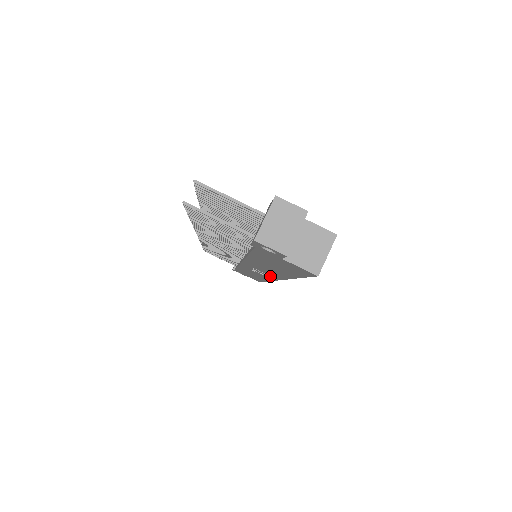
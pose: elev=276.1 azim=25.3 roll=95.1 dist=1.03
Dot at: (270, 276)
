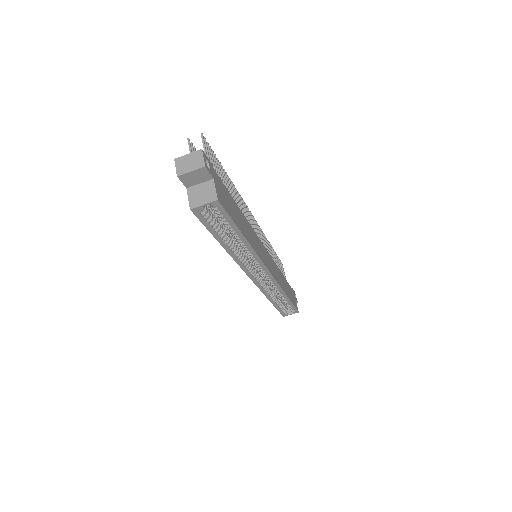
Dot at: occluded
